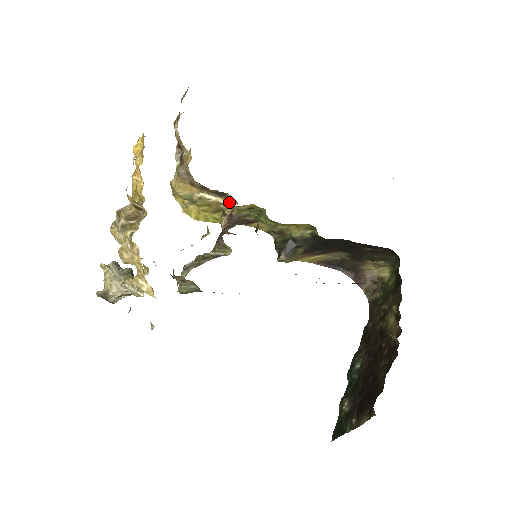
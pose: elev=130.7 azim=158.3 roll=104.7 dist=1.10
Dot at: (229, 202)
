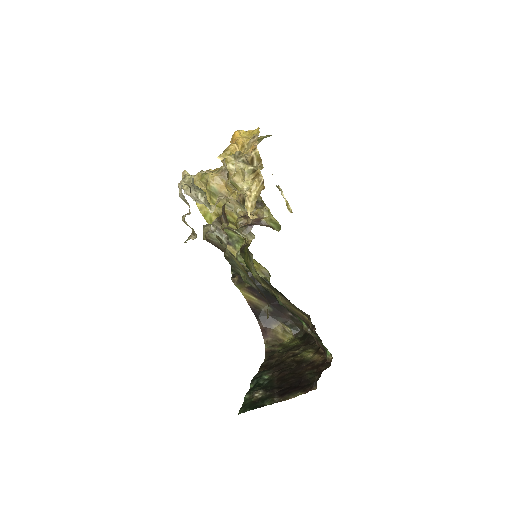
Dot at: (287, 207)
